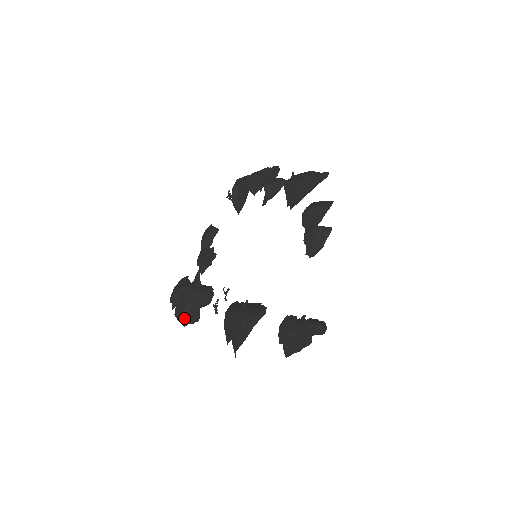
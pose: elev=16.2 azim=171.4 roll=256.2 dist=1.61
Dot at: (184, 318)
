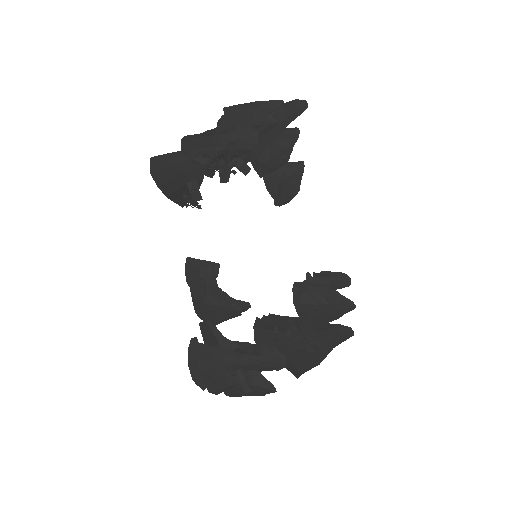
Dot at: (235, 393)
